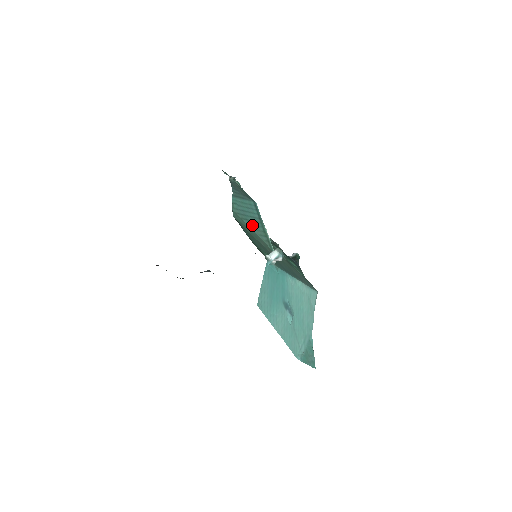
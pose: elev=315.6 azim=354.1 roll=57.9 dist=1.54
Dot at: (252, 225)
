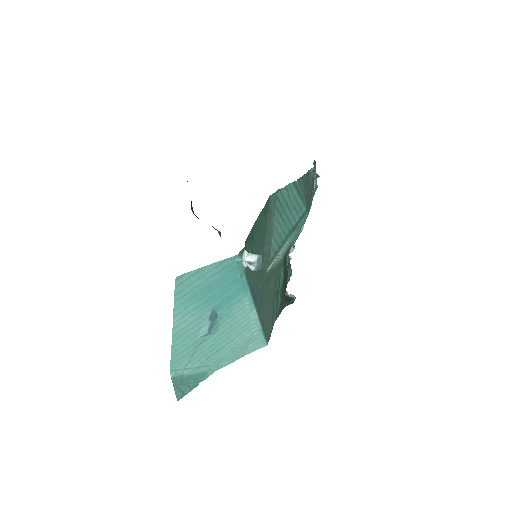
Dot at: (279, 224)
